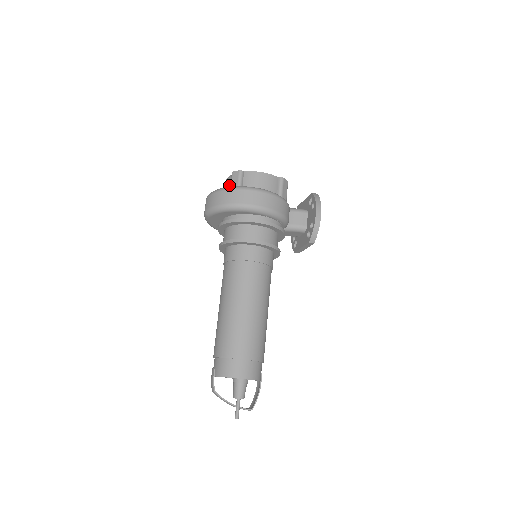
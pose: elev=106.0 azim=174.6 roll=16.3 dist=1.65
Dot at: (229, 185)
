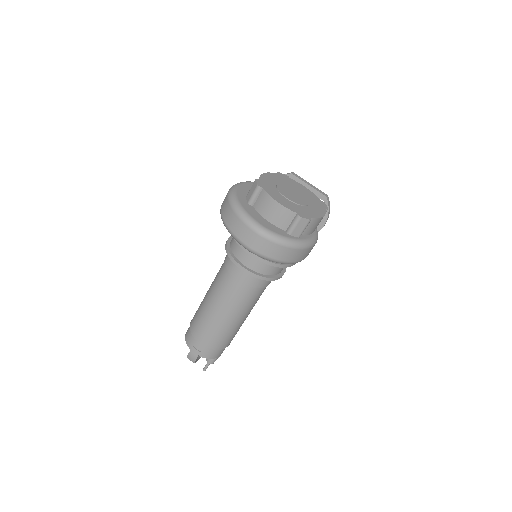
Dot at: (286, 222)
